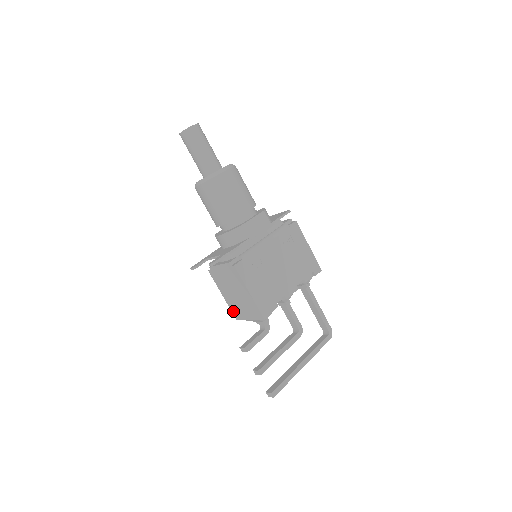
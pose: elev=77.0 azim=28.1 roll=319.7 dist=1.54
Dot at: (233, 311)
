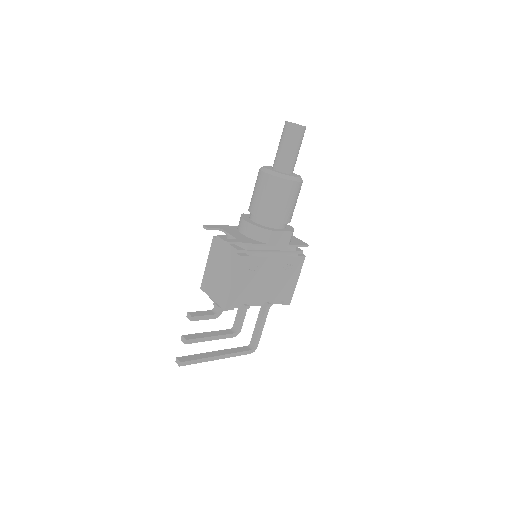
Dot at: (204, 280)
